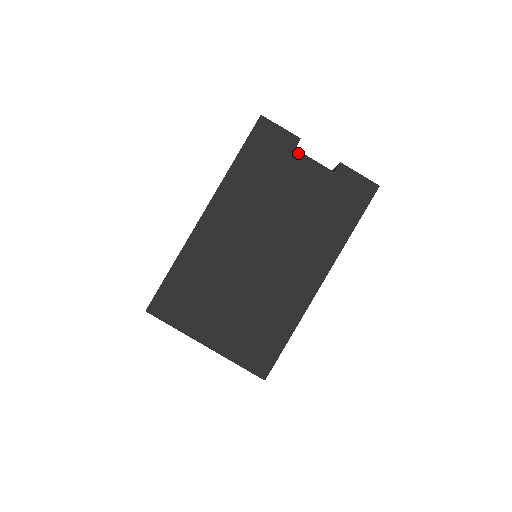
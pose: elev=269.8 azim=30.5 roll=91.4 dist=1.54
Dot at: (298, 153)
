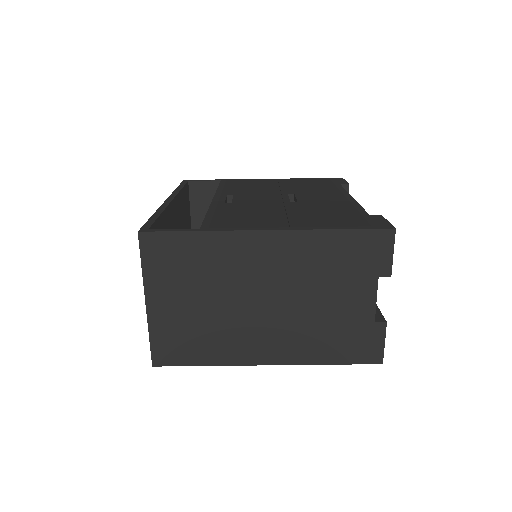
Dot at: (376, 282)
